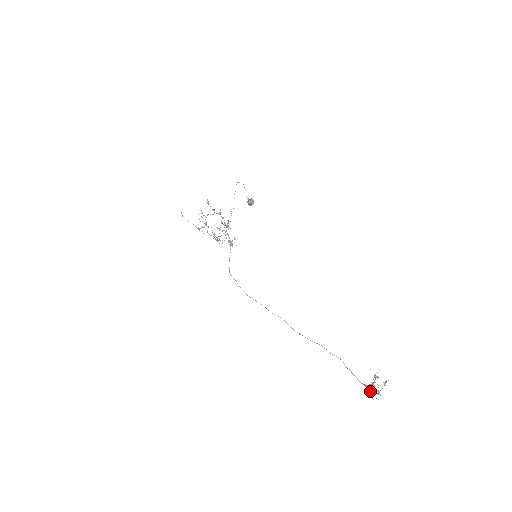
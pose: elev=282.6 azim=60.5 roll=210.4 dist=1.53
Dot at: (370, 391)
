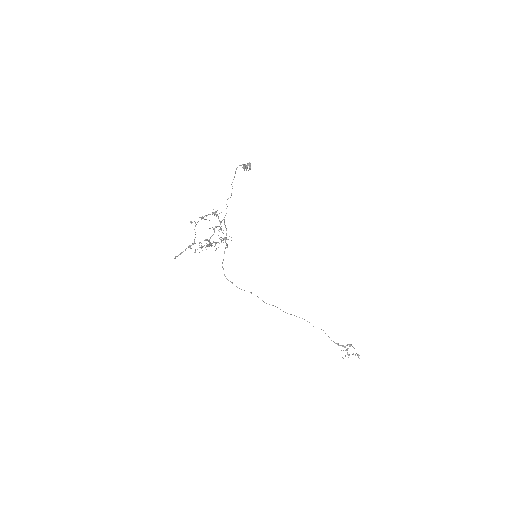
Dot at: occluded
